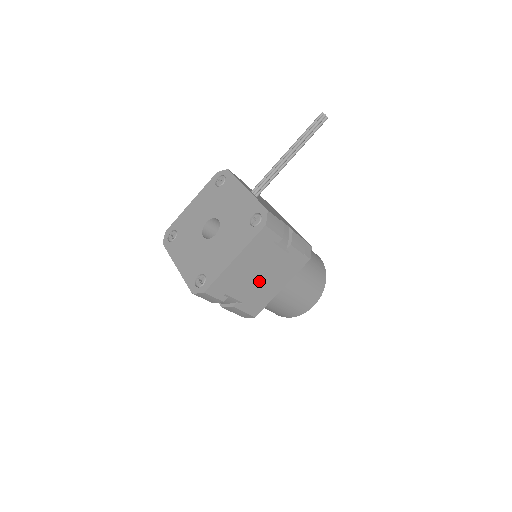
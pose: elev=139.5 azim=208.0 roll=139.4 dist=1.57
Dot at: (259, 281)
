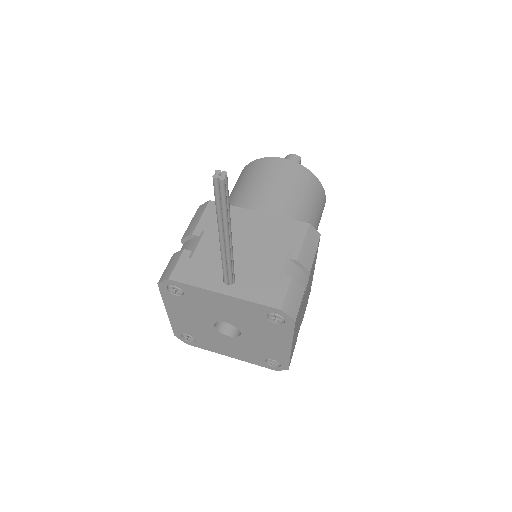
Dot at: (305, 302)
